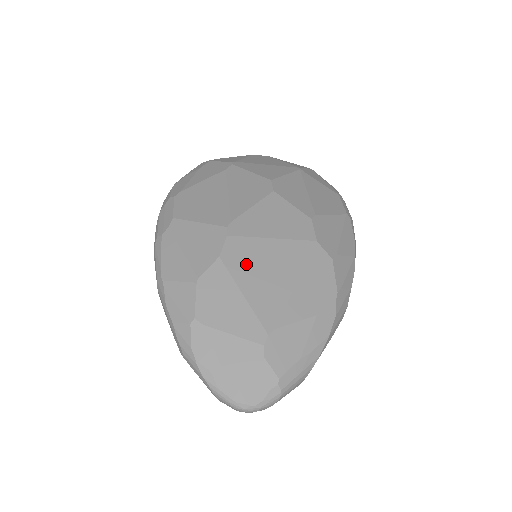
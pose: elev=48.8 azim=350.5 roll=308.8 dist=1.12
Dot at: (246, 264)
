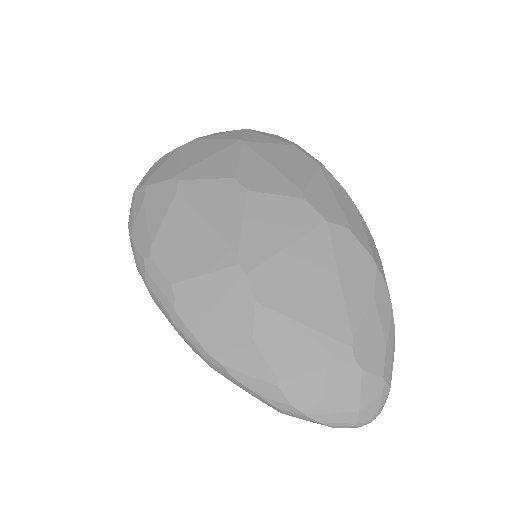
Dot at: (284, 291)
